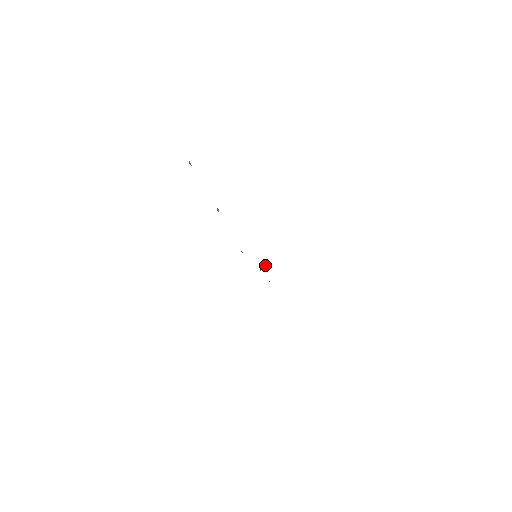
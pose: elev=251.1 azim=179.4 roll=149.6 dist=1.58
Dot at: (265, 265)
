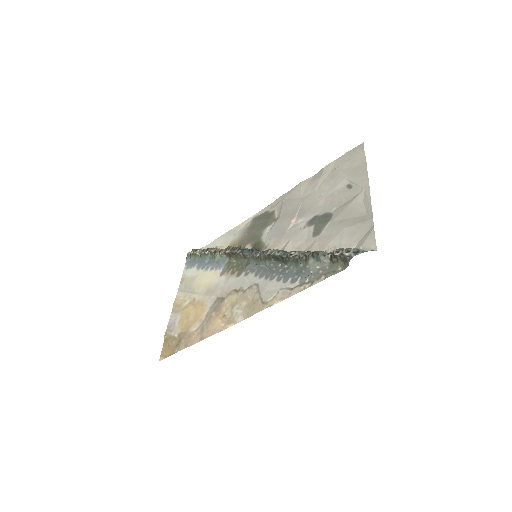
Dot at: (242, 248)
